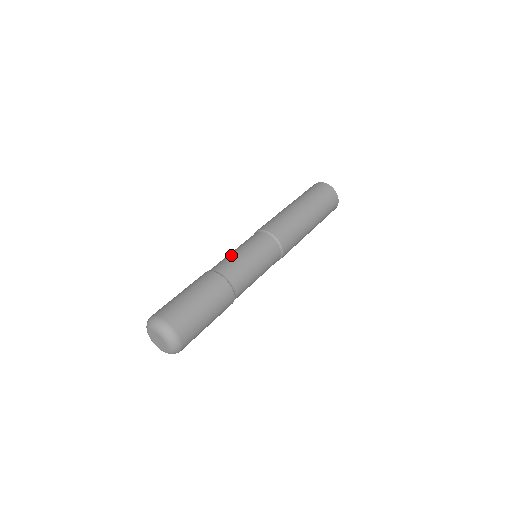
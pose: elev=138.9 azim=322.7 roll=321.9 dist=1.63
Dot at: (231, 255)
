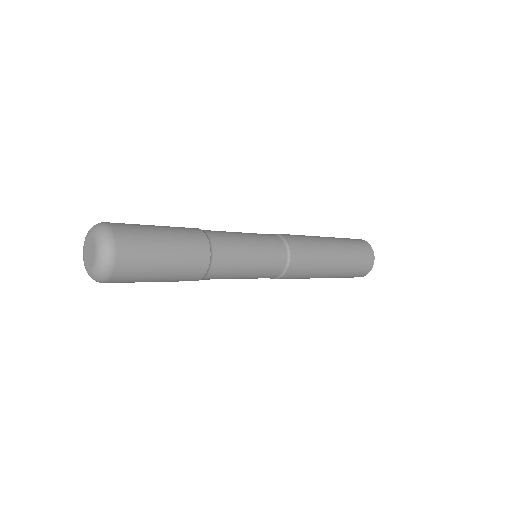
Dot at: occluded
